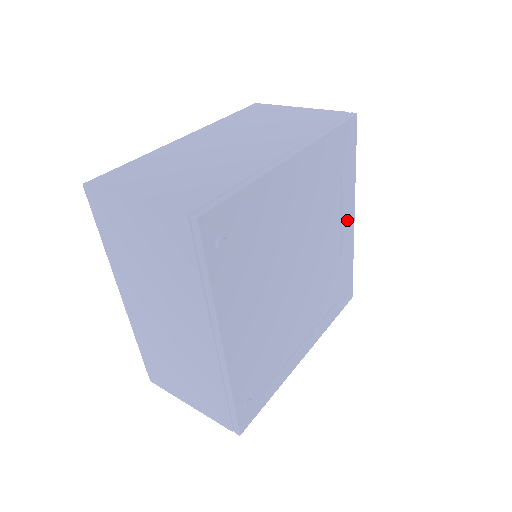
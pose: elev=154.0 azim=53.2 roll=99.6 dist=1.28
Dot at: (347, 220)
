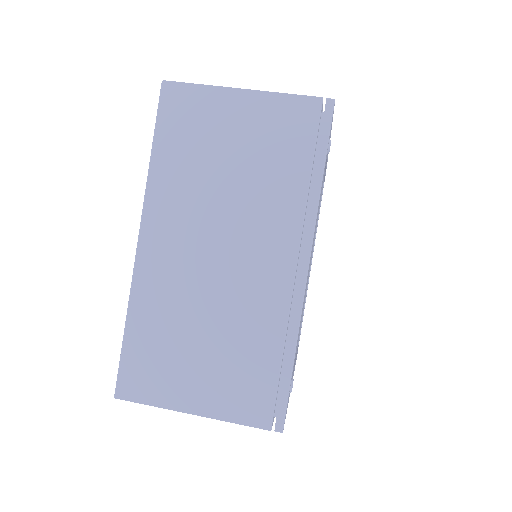
Dot at: occluded
